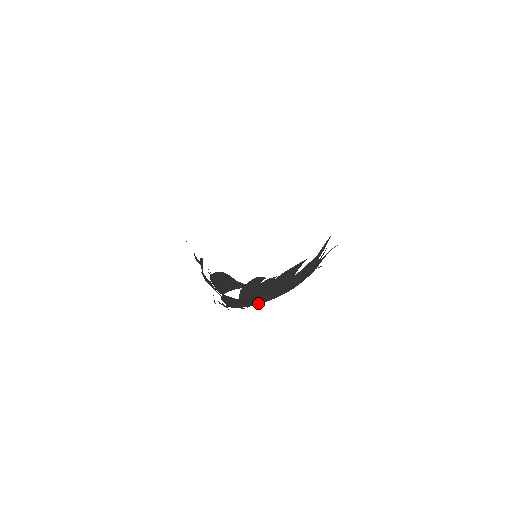
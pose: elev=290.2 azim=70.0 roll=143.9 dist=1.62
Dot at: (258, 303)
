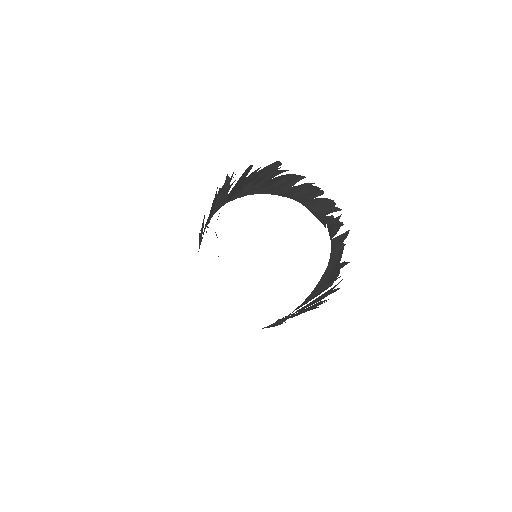
Dot at: (230, 199)
